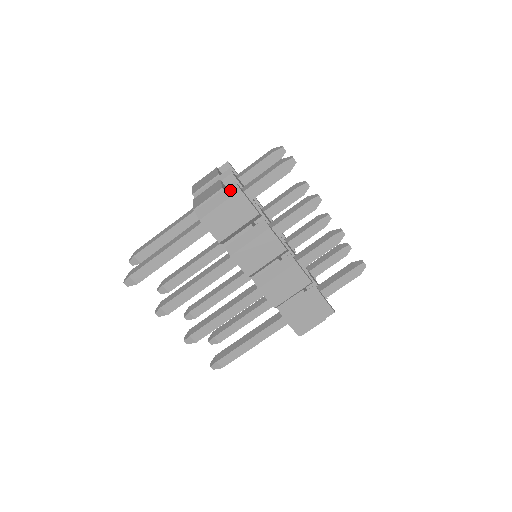
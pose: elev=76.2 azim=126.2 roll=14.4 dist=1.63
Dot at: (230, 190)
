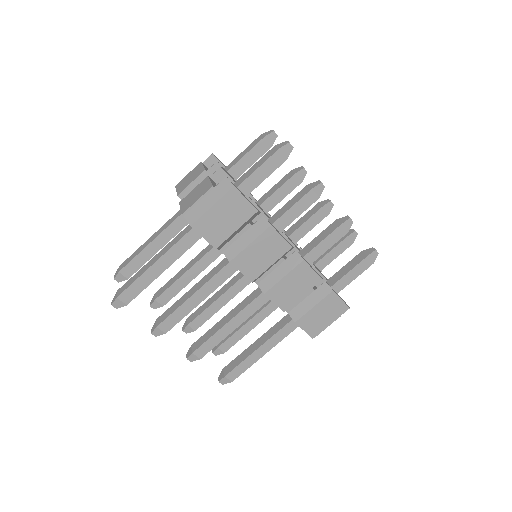
Dot at: (222, 188)
